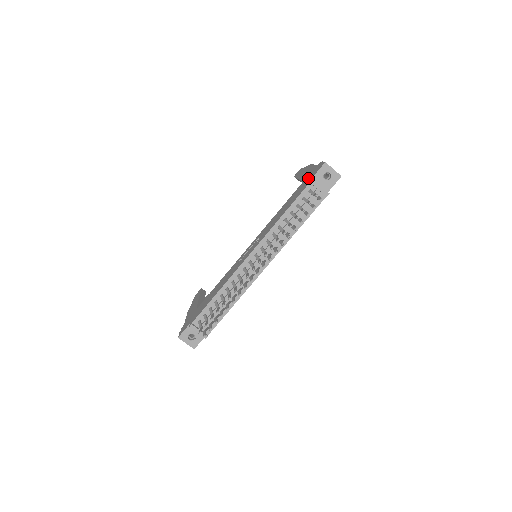
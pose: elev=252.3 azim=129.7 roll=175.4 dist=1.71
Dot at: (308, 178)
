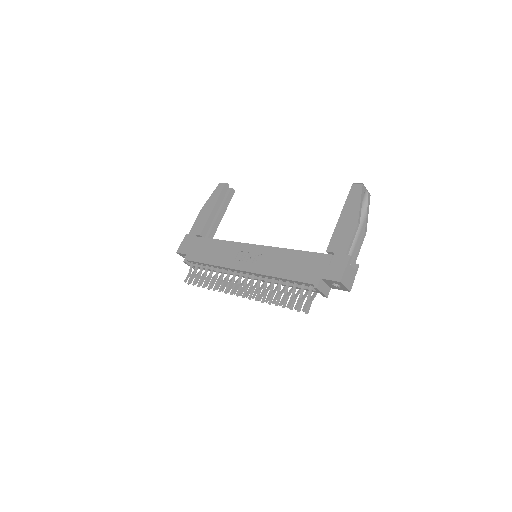
Dot at: (324, 265)
